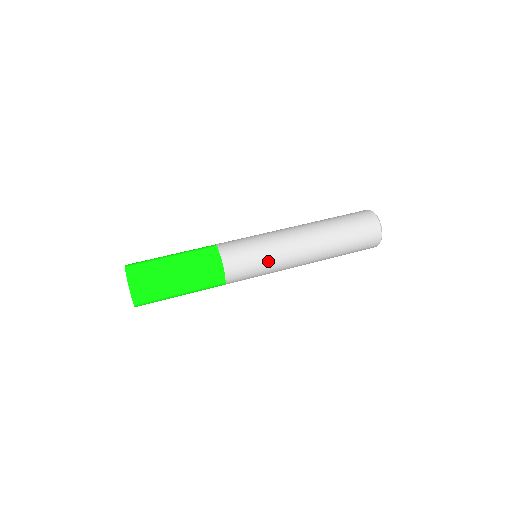
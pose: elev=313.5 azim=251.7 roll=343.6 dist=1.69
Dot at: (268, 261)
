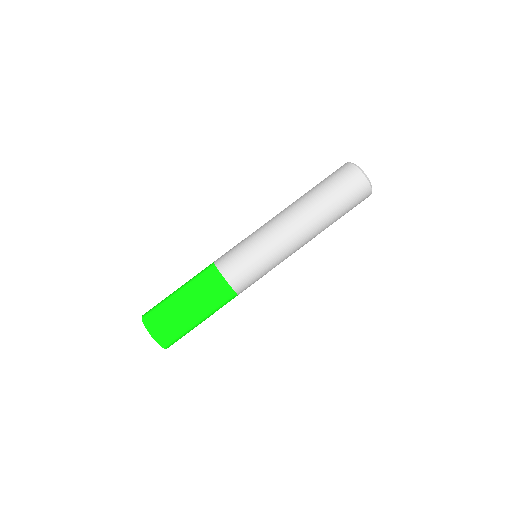
Dot at: (263, 253)
